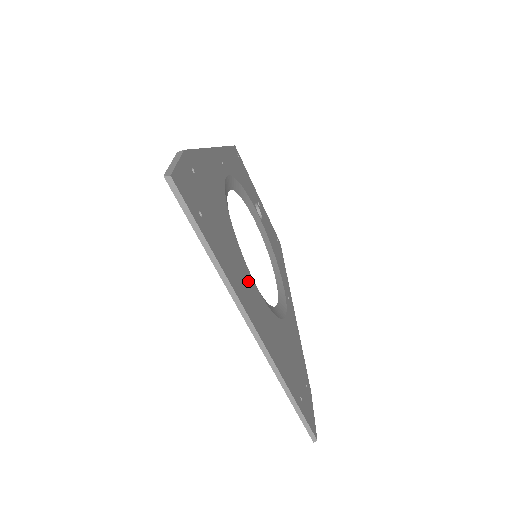
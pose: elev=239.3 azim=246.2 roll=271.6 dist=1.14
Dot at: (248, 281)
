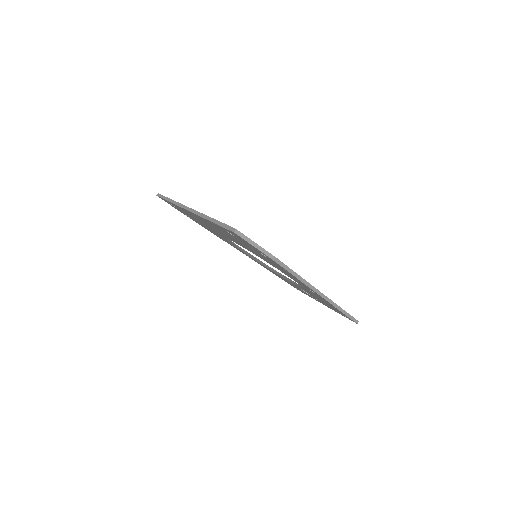
Dot at: occluded
